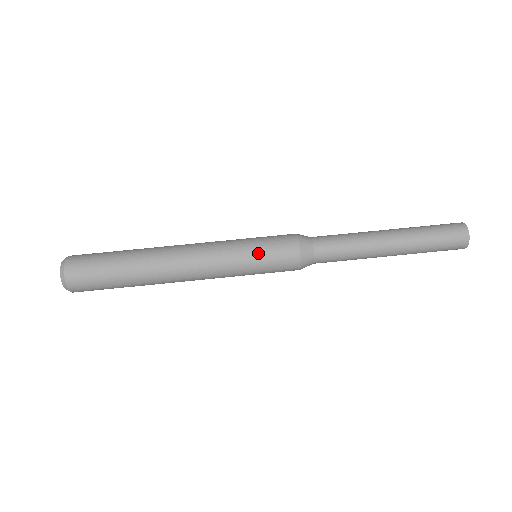
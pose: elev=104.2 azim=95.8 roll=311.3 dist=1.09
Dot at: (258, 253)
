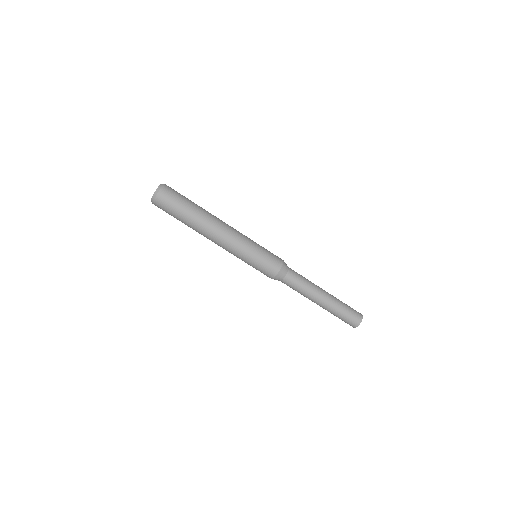
Dot at: (262, 251)
